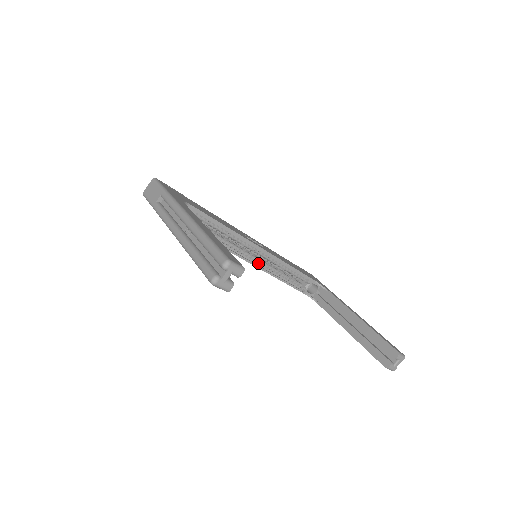
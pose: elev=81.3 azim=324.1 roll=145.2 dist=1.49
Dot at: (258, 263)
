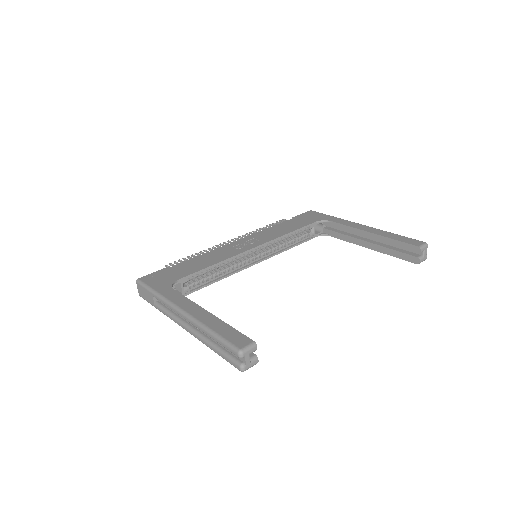
Dot at: (262, 257)
